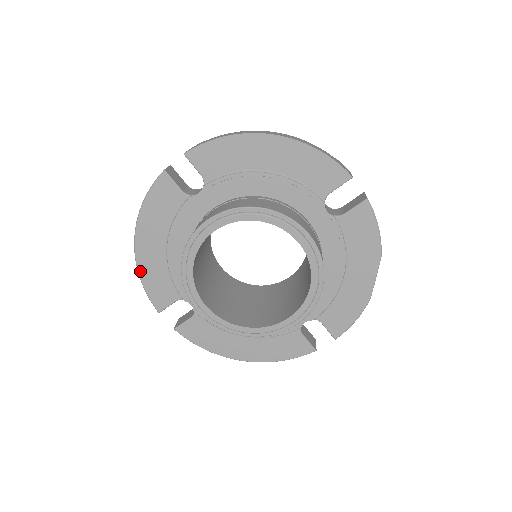
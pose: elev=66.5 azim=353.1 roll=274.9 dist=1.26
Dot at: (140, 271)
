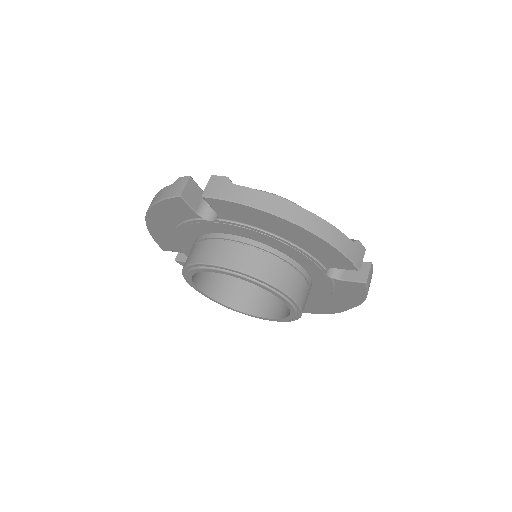
Dot at: (149, 229)
